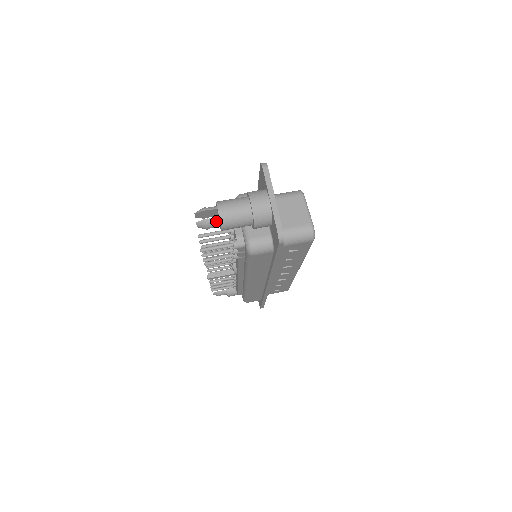
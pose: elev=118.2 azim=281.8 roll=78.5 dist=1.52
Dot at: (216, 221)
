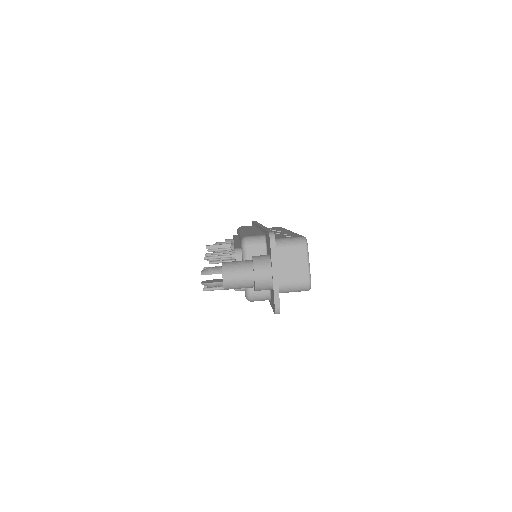
Dot at: (220, 284)
